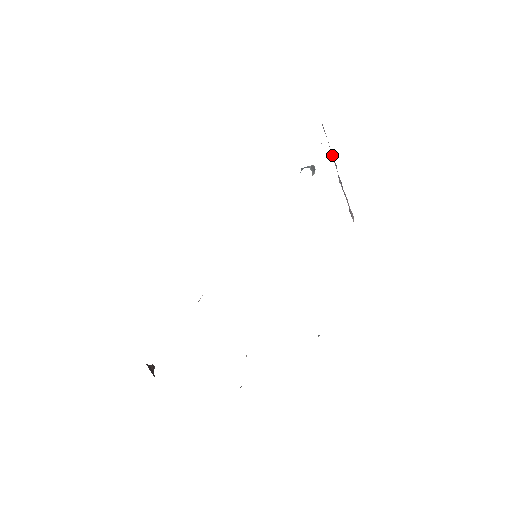
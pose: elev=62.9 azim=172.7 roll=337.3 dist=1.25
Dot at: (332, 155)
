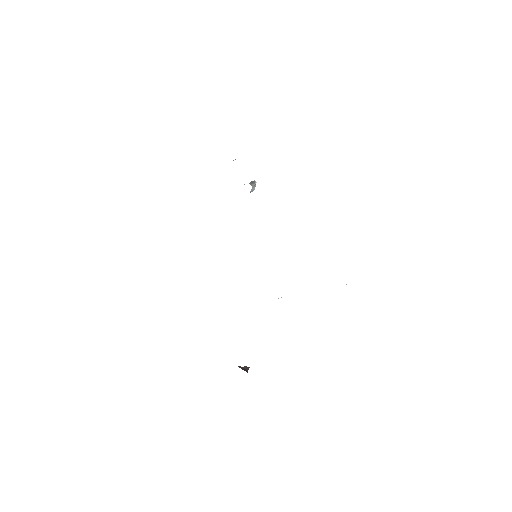
Dot at: occluded
